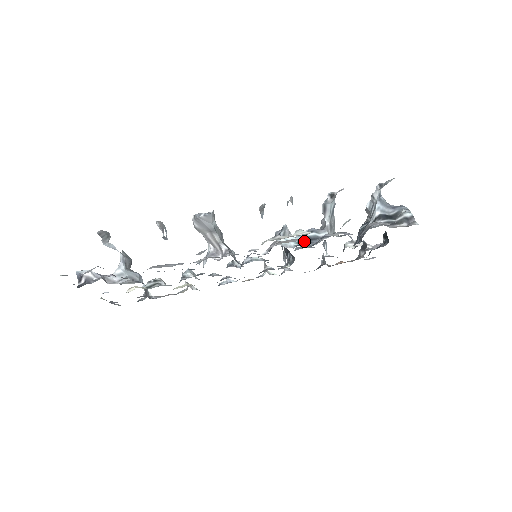
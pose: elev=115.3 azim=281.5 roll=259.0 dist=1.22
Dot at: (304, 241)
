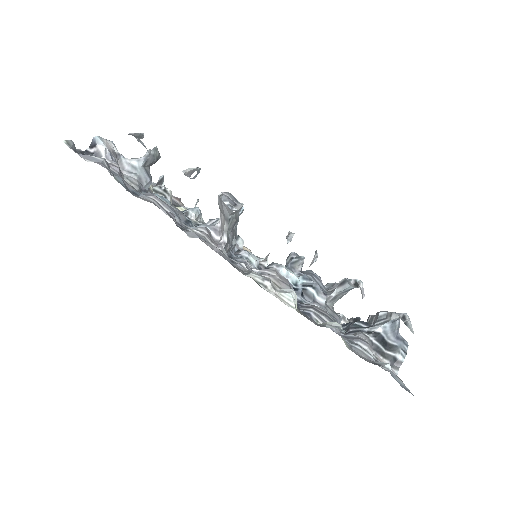
Dot at: (299, 289)
